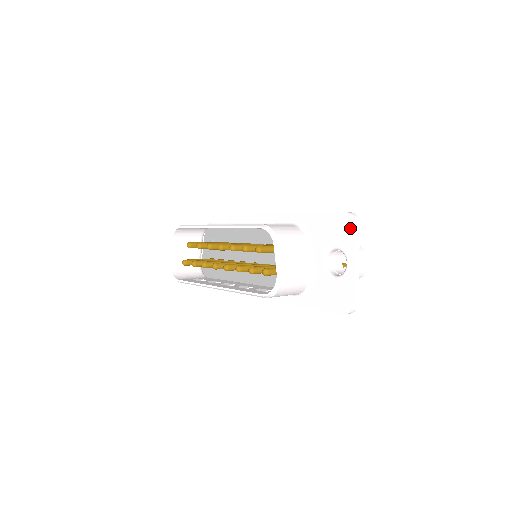
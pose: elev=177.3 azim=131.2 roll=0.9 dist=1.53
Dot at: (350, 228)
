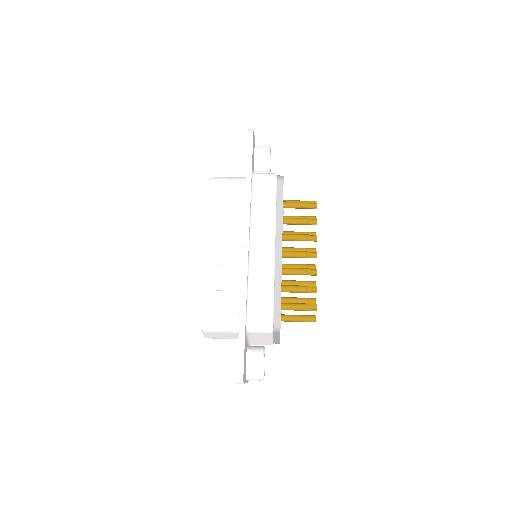
Dot at: occluded
